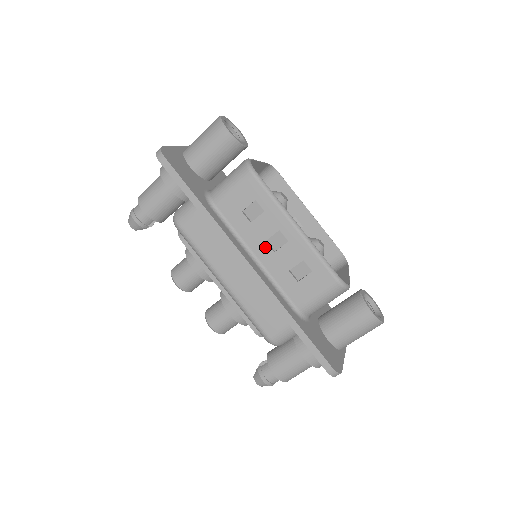
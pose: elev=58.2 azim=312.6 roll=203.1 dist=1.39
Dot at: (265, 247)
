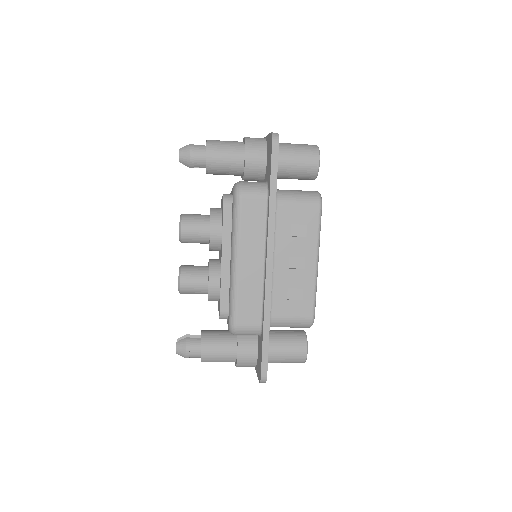
Dot at: (286, 260)
